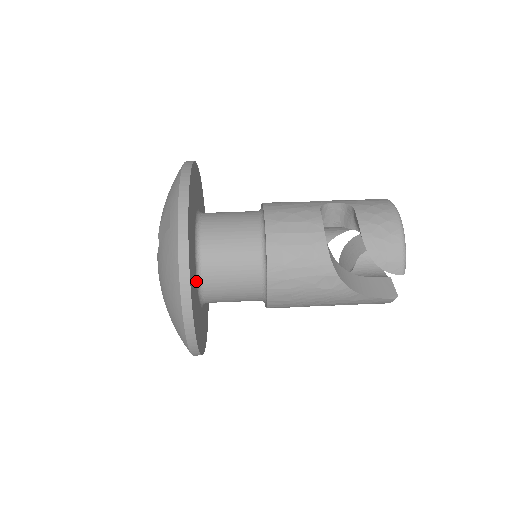
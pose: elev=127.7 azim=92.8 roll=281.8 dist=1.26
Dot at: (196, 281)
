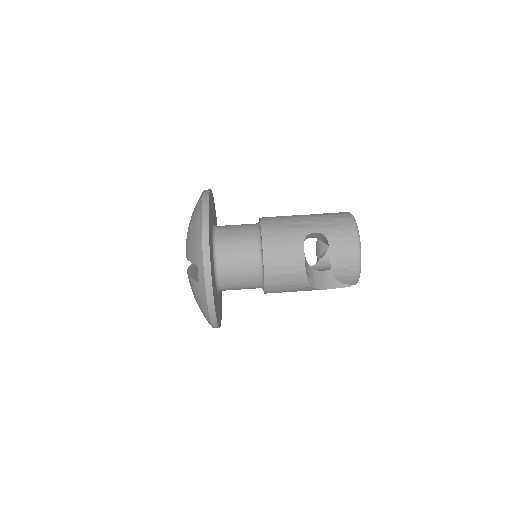
Dot at: occluded
